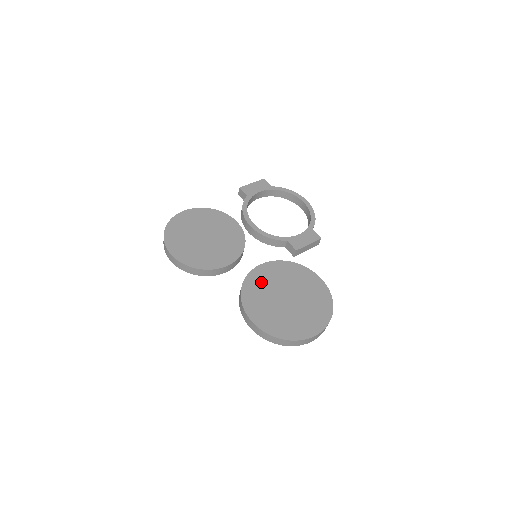
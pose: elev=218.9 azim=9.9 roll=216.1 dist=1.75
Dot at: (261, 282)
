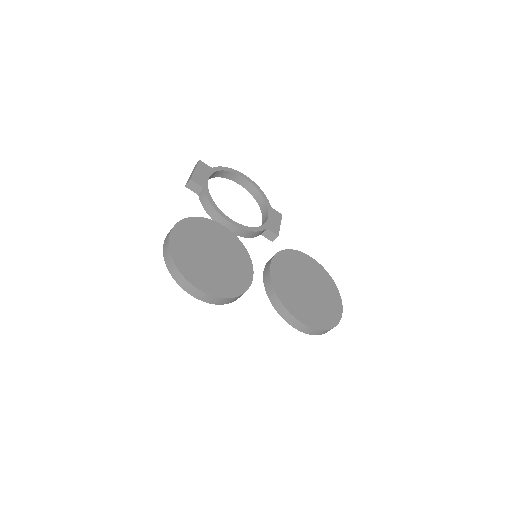
Dot at: (284, 283)
